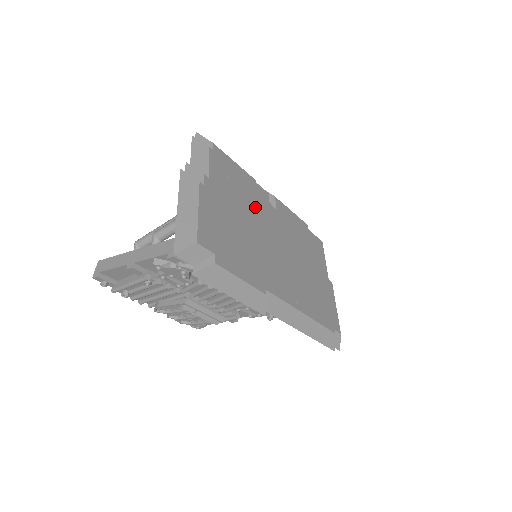
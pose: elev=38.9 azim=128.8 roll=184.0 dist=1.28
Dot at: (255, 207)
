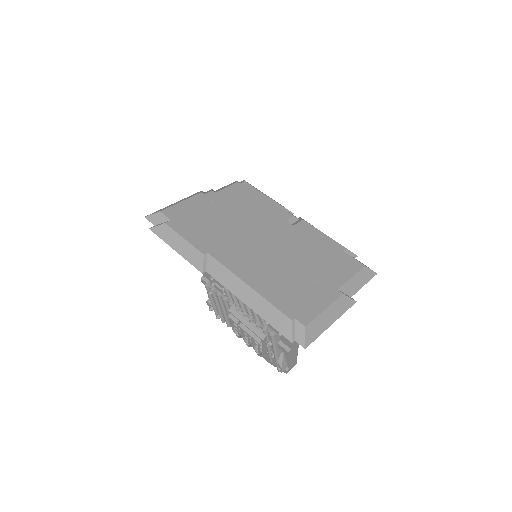
Dot at: (259, 216)
